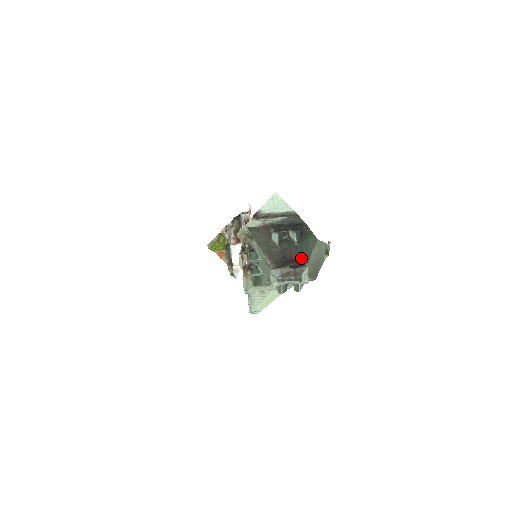
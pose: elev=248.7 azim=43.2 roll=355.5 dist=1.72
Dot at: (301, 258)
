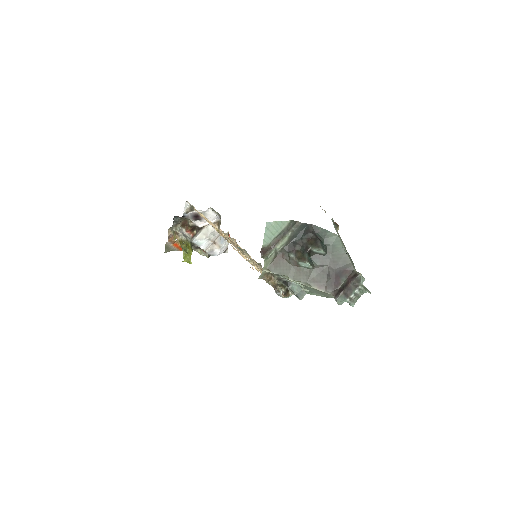
Dot at: (343, 266)
